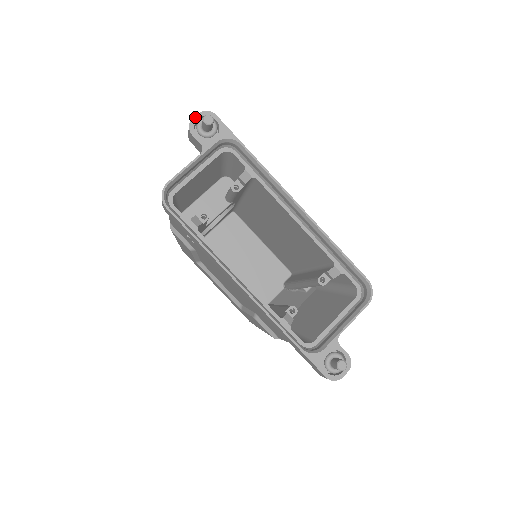
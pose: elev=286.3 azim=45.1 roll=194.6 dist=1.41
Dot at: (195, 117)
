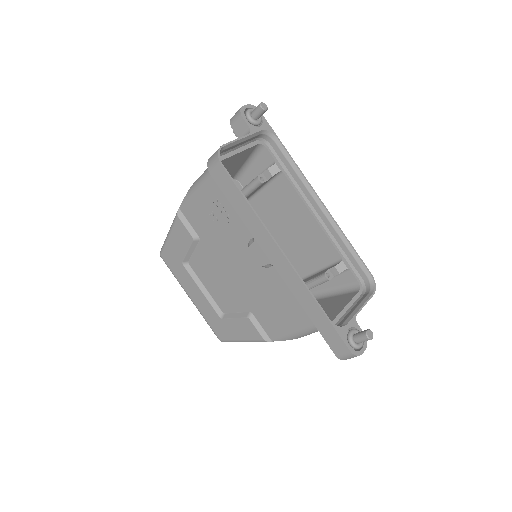
Dot at: (245, 106)
